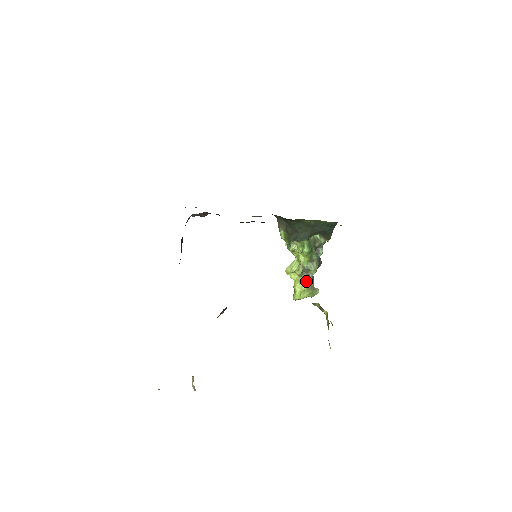
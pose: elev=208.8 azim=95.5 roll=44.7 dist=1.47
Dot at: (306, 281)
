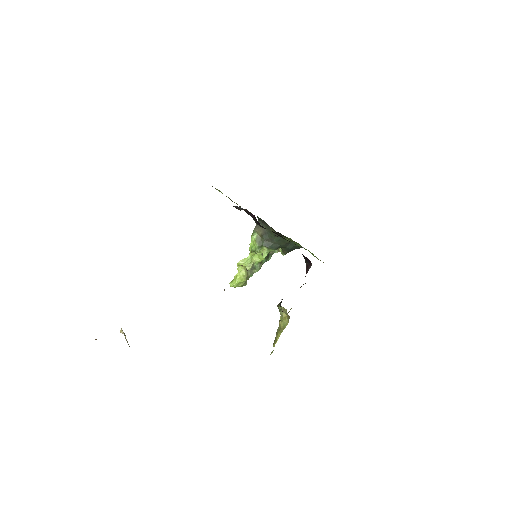
Dot at: (248, 276)
